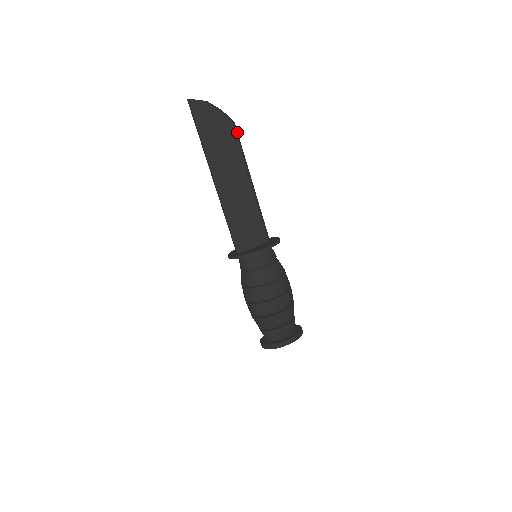
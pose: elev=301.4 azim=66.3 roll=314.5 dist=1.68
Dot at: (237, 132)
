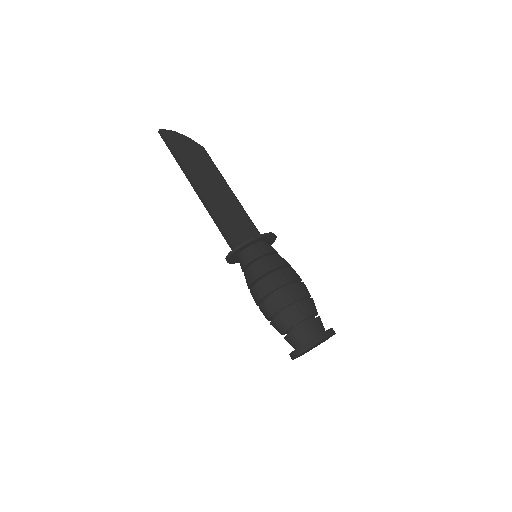
Dot at: (208, 155)
